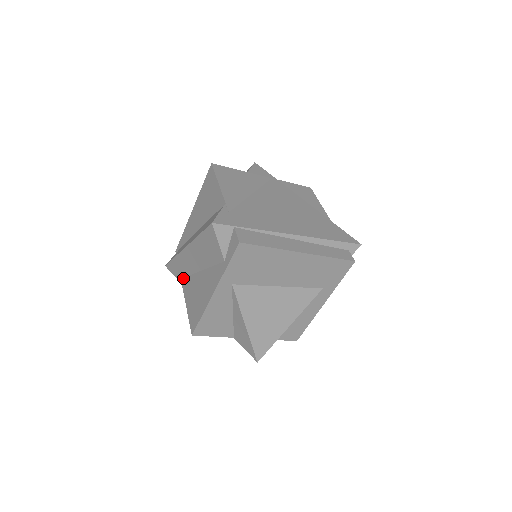
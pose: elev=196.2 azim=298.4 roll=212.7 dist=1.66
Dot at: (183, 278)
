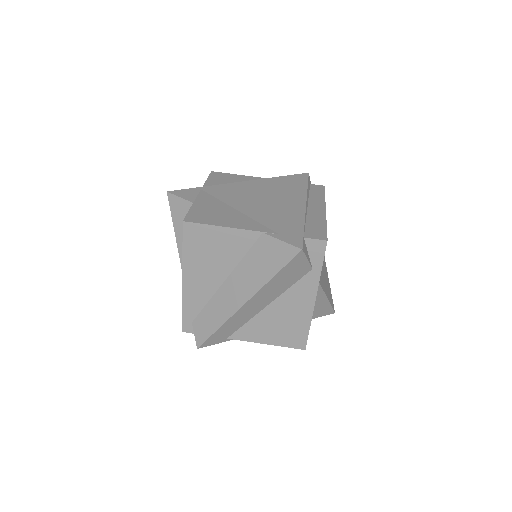
Dot at: (233, 334)
